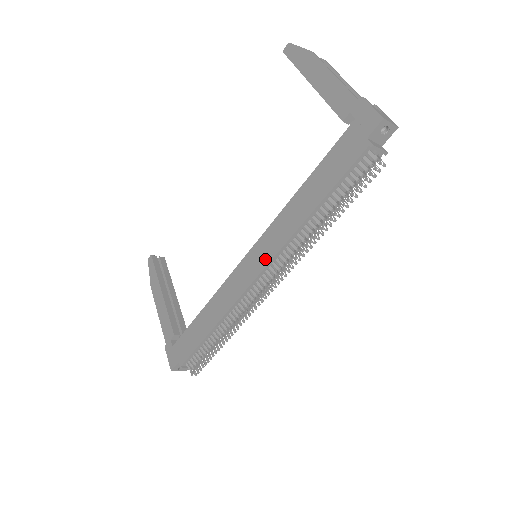
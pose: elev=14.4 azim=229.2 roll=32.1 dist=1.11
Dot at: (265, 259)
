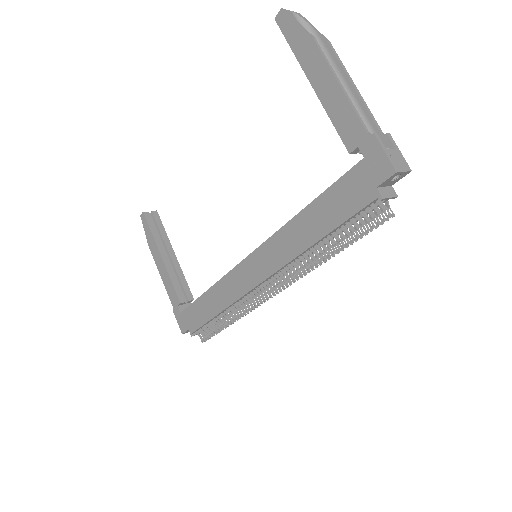
Dot at: (266, 271)
